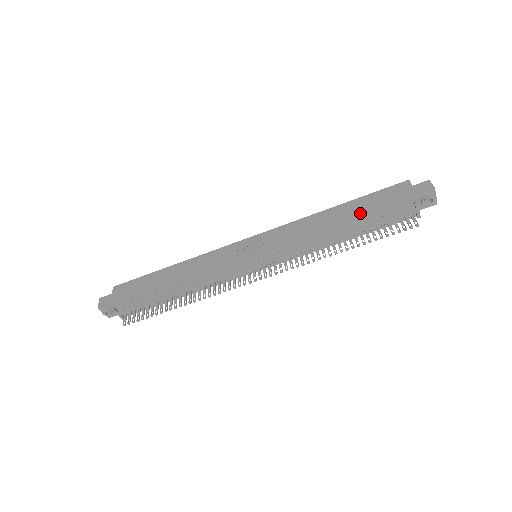
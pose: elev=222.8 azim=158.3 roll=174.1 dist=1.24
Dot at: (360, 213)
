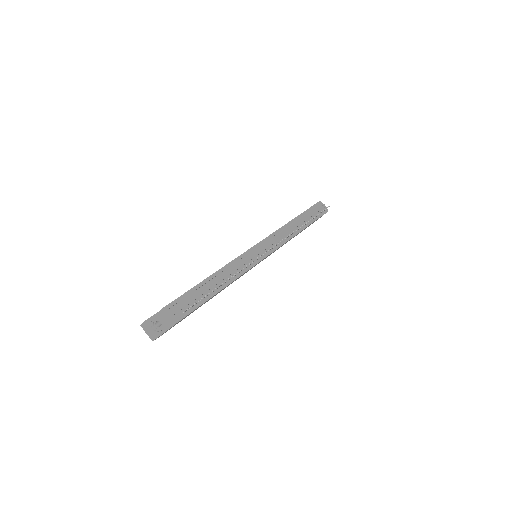
Dot at: occluded
